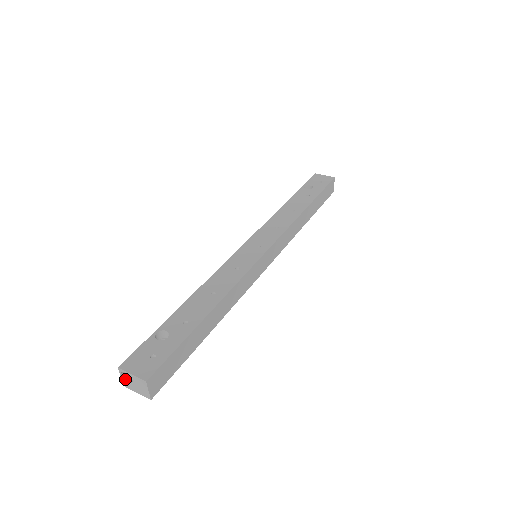
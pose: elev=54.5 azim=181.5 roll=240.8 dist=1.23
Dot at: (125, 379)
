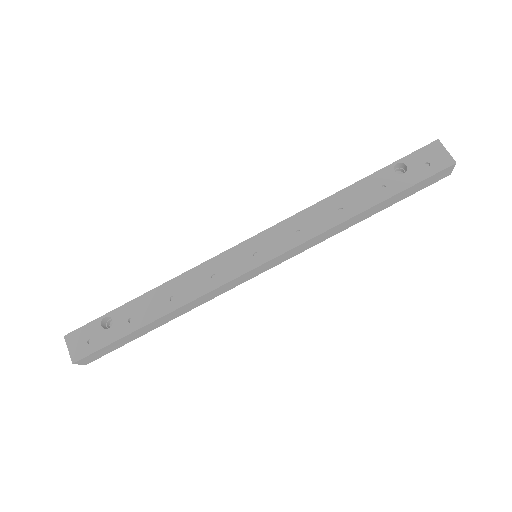
Dot at: occluded
